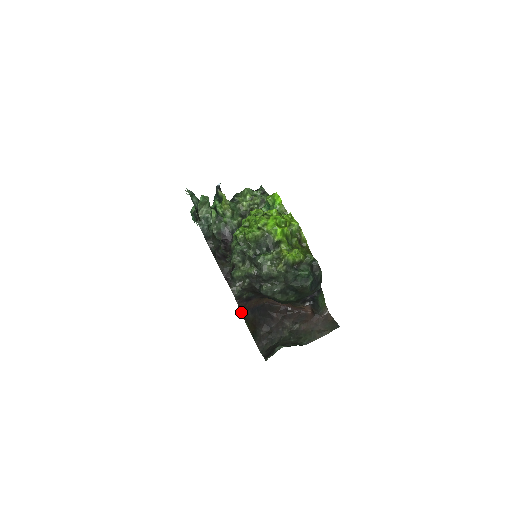
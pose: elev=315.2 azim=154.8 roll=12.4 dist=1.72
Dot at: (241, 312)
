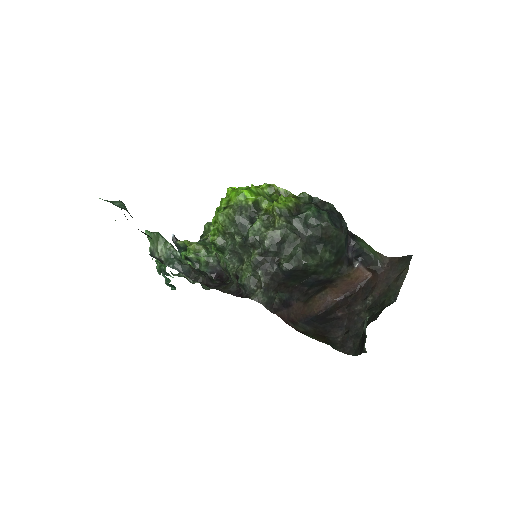
Dot at: occluded
